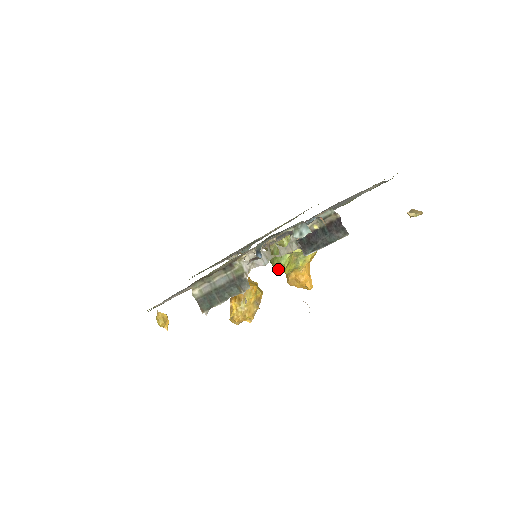
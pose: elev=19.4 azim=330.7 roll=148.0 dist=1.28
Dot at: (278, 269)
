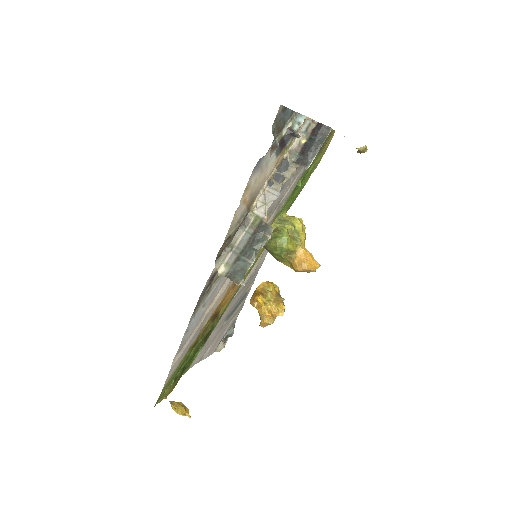
Dot at: (283, 246)
